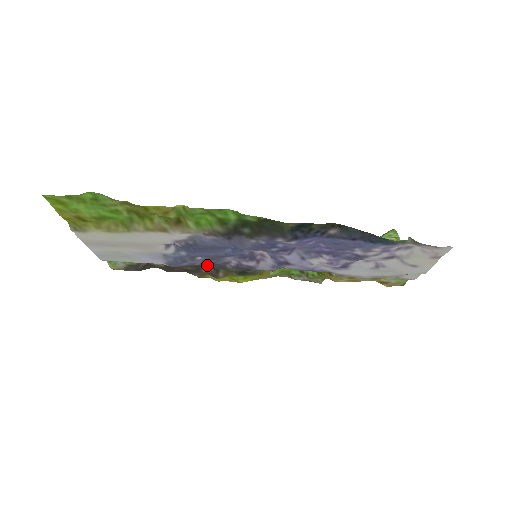
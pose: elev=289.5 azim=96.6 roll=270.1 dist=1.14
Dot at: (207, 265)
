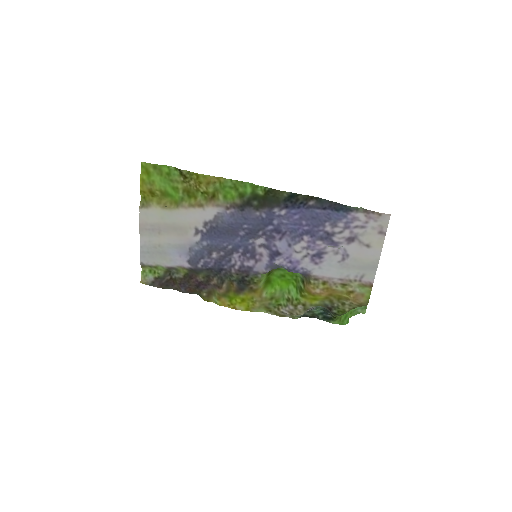
Dot at: (217, 268)
